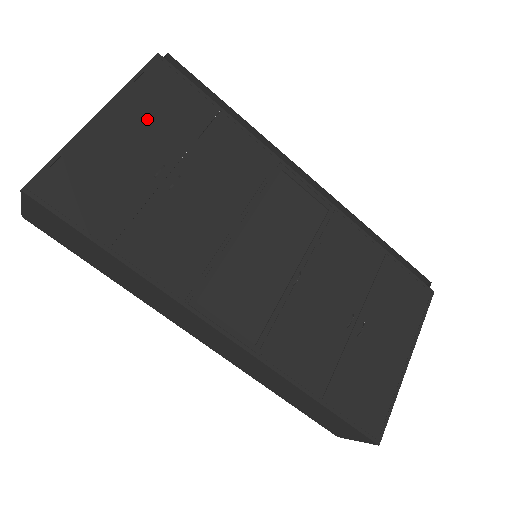
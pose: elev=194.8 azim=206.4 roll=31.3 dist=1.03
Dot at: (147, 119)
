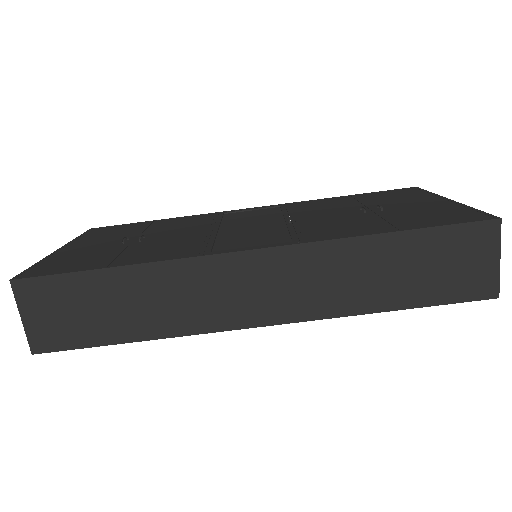
Dot at: (100, 238)
